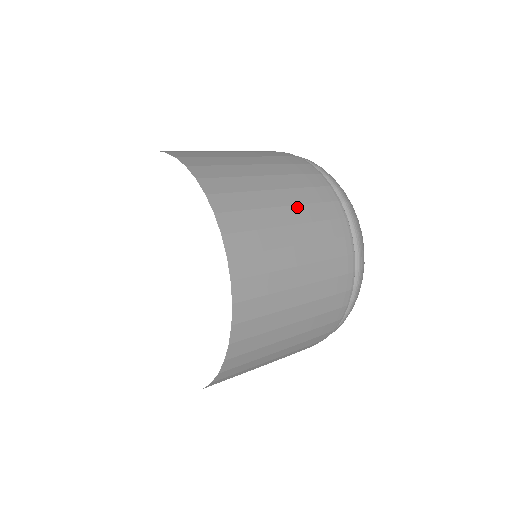
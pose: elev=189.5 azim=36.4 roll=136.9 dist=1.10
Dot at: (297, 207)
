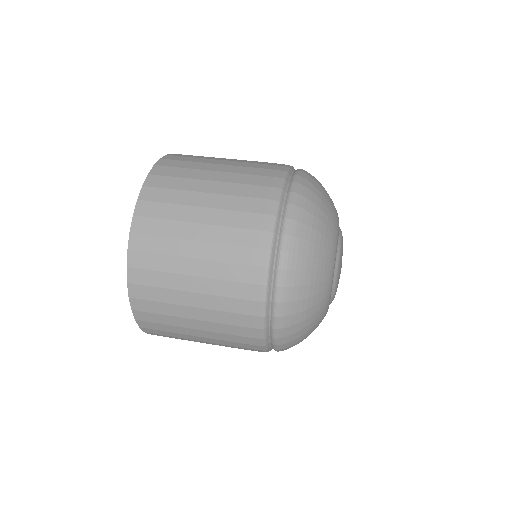
Dot at: (225, 183)
